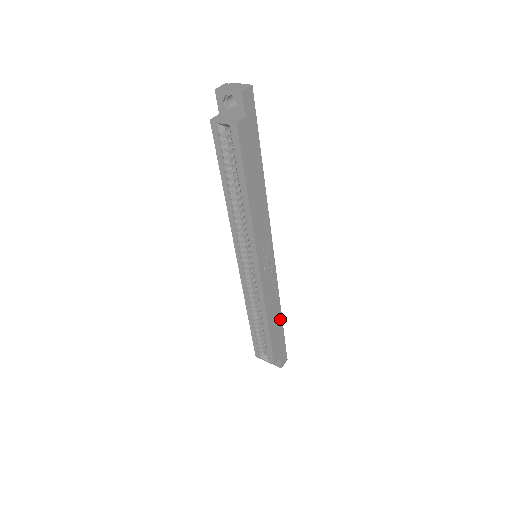
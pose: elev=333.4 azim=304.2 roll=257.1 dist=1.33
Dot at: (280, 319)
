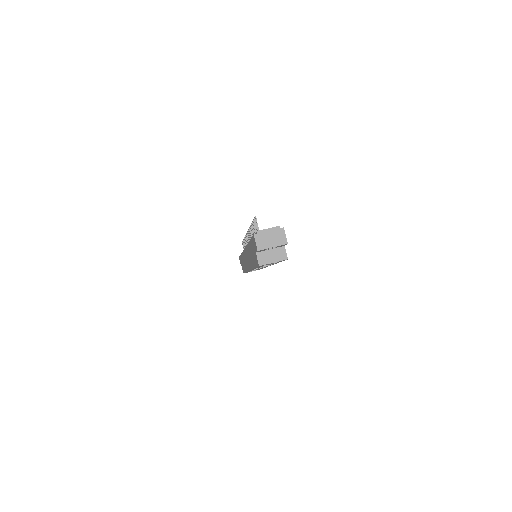
Dot at: occluded
